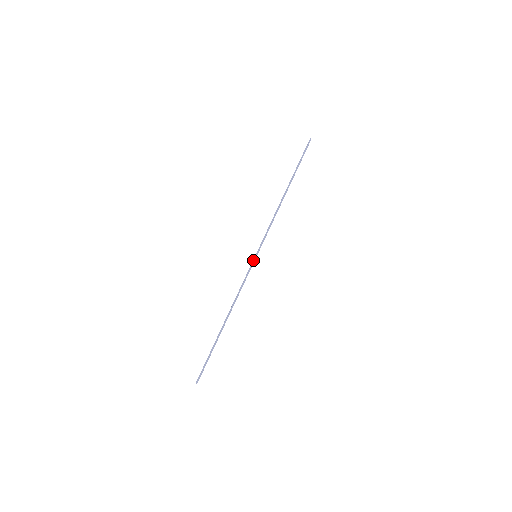
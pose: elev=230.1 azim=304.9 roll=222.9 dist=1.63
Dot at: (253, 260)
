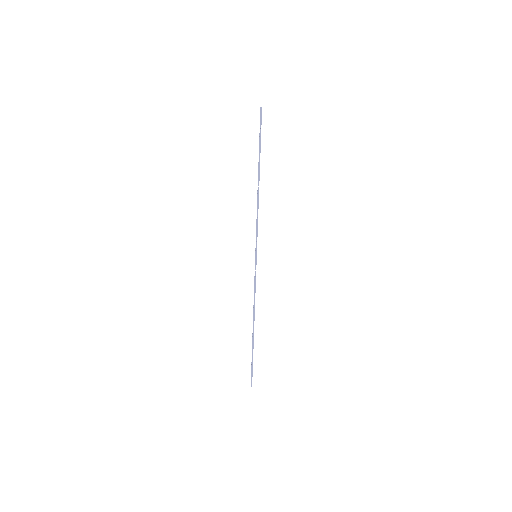
Dot at: (255, 261)
